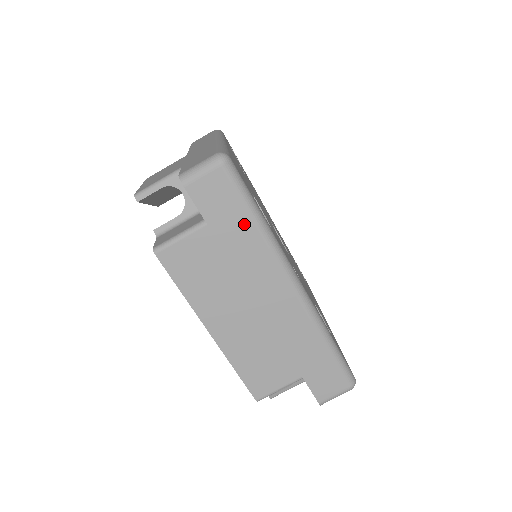
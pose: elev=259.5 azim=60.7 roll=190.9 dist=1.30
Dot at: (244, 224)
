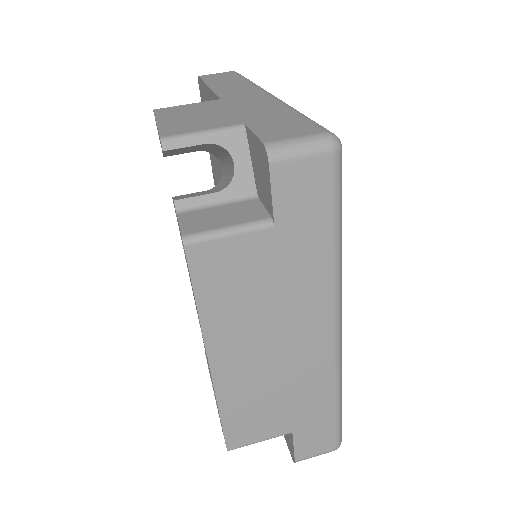
Dot at: (320, 241)
